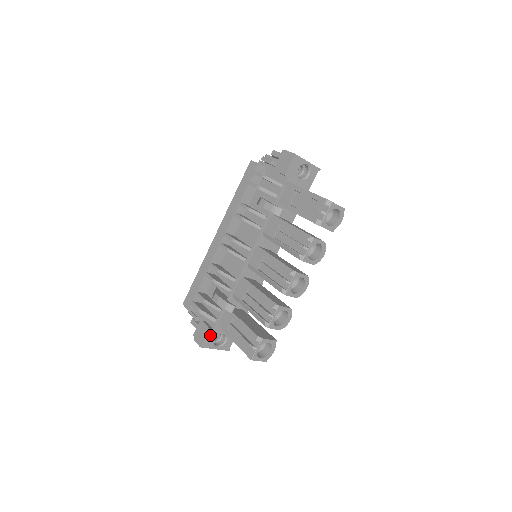
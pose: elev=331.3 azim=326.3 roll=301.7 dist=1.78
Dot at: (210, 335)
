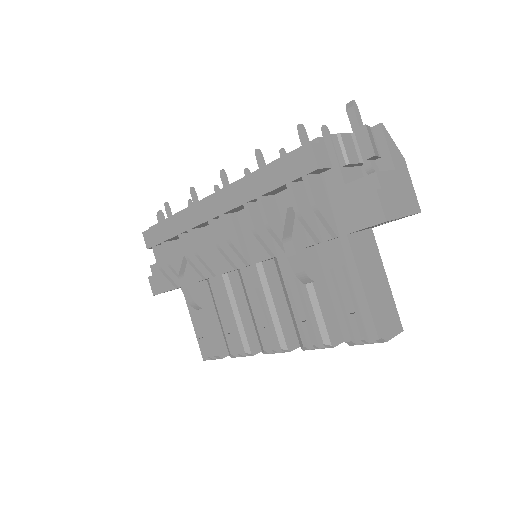
Dot at: occluded
